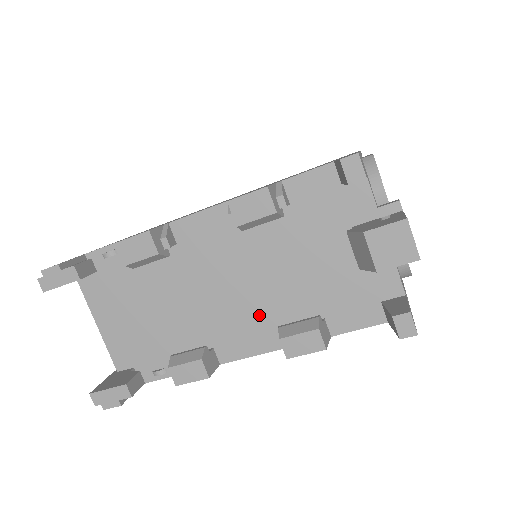
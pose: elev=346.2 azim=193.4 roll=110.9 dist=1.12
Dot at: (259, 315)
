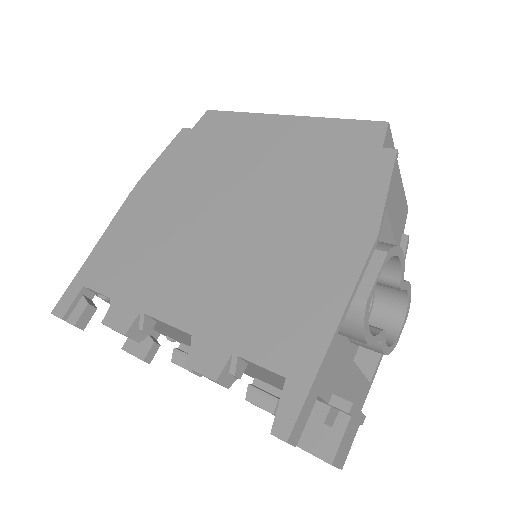
Dot at: occluded
